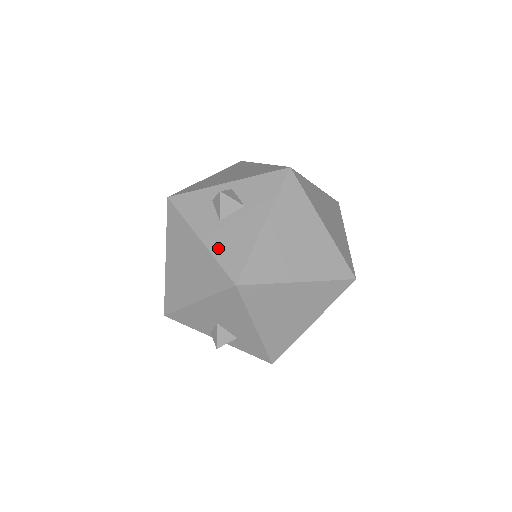
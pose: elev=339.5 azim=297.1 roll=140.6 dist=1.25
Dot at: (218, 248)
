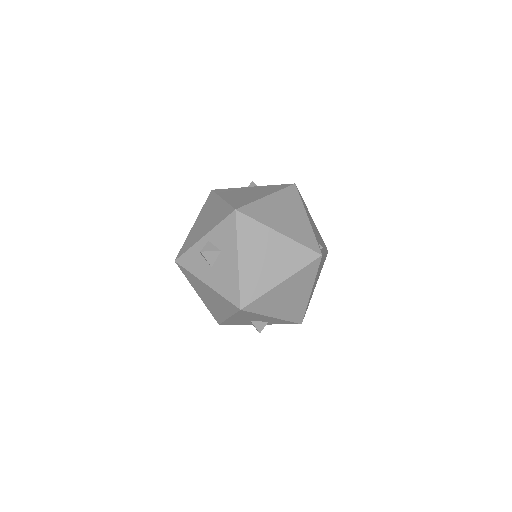
Dot at: (219, 288)
